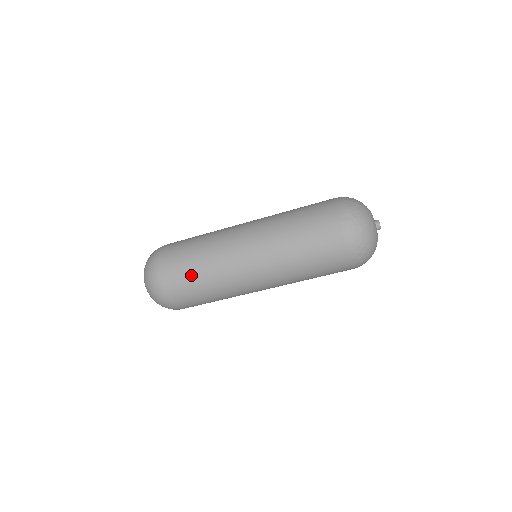
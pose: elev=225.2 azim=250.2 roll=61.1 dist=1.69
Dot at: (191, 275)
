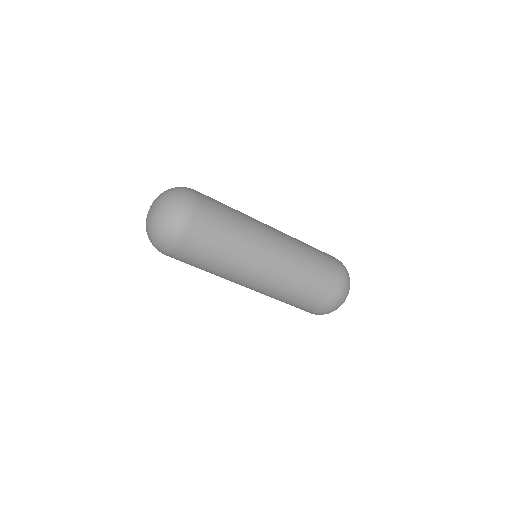
Dot at: (225, 219)
